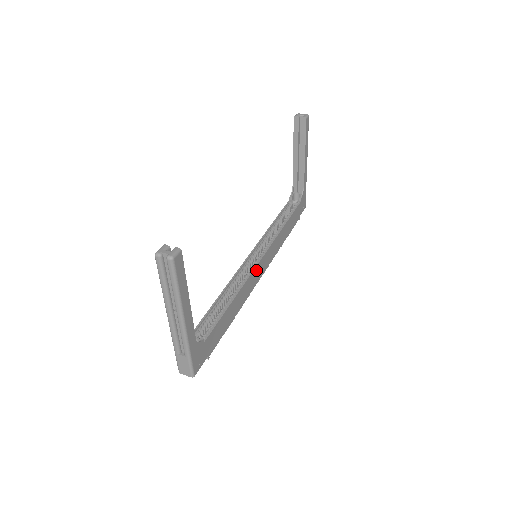
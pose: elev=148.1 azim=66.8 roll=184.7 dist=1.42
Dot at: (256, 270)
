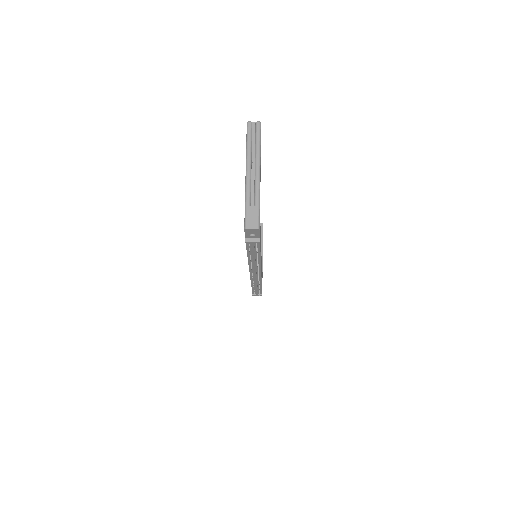
Dot at: occluded
